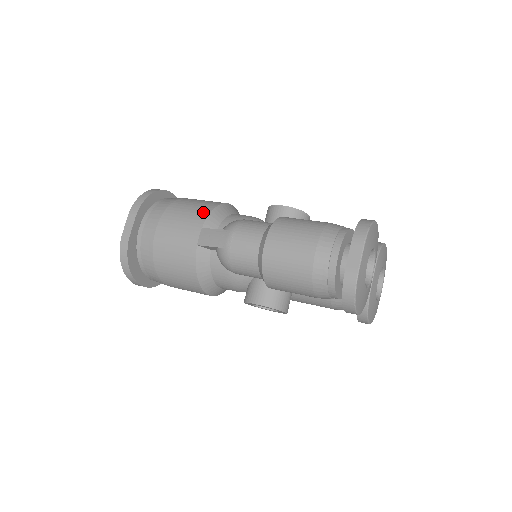
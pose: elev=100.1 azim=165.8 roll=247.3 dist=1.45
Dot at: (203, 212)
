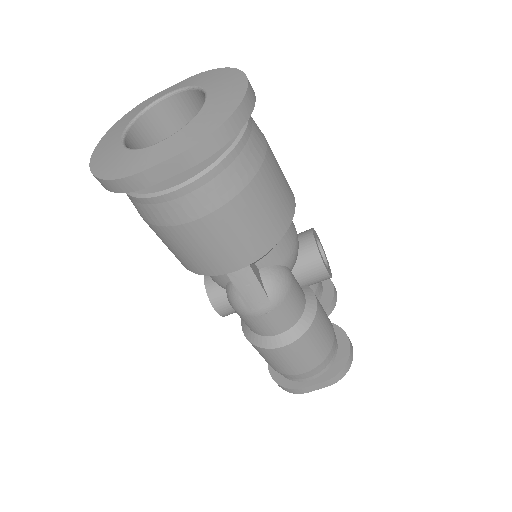
Dot at: (268, 241)
